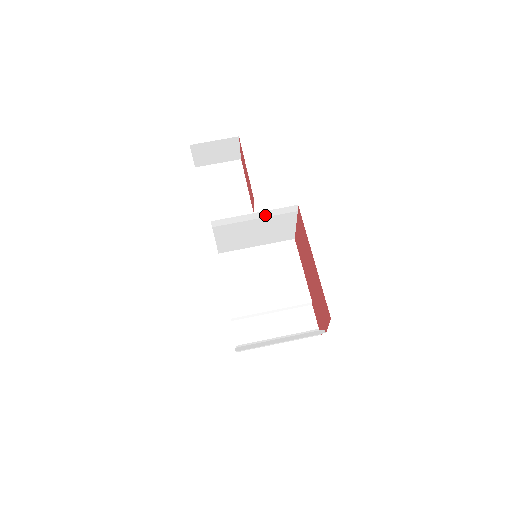
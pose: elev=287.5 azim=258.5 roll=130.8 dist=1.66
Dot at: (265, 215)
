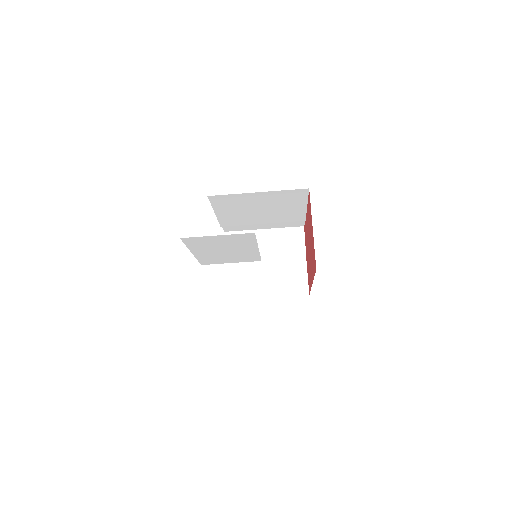
Dot at: occluded
